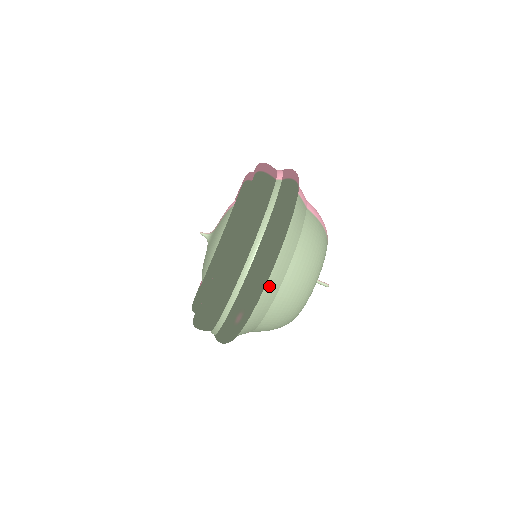
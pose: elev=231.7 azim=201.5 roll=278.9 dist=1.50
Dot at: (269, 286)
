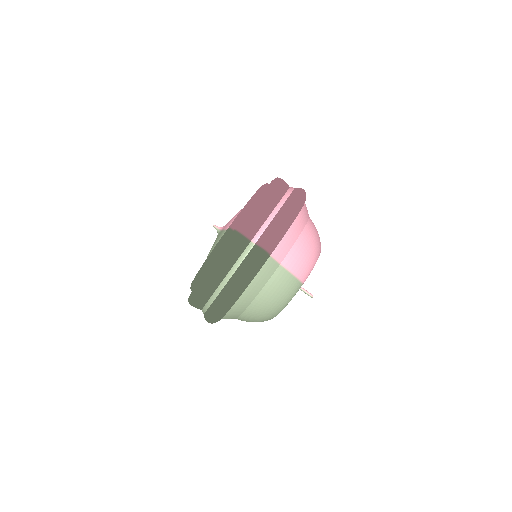
Dot at: (227, 317)
